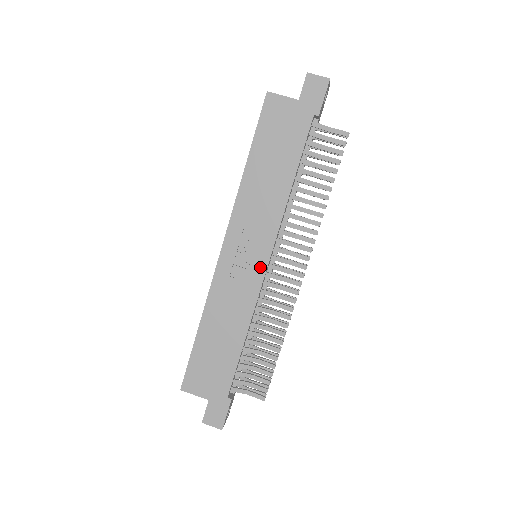
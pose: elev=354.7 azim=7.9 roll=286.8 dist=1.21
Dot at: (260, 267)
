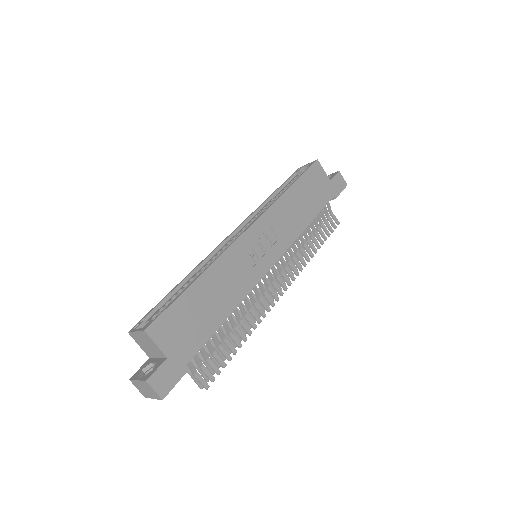
Dot at: (267, 264)
